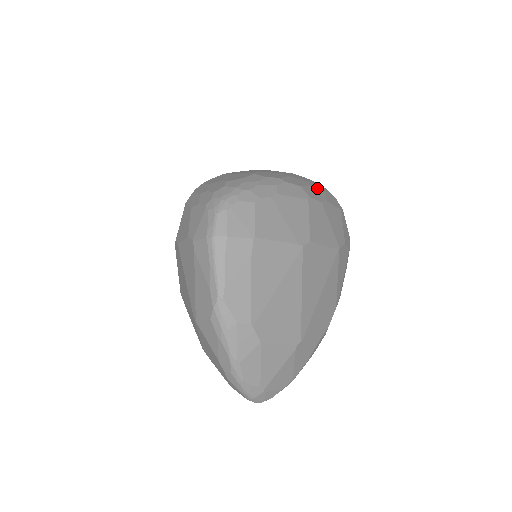
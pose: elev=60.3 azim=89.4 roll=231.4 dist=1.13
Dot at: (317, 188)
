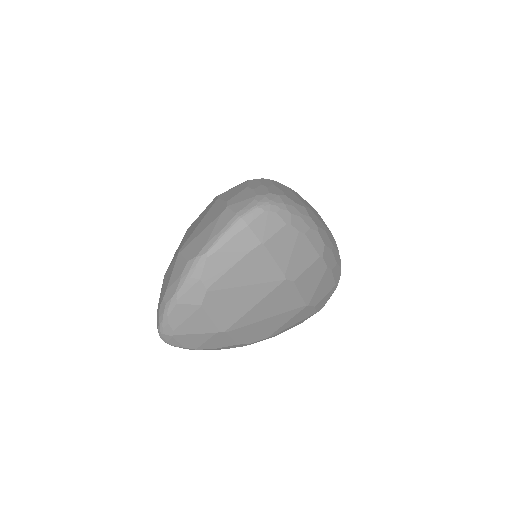
Dot at: (335, 256)
